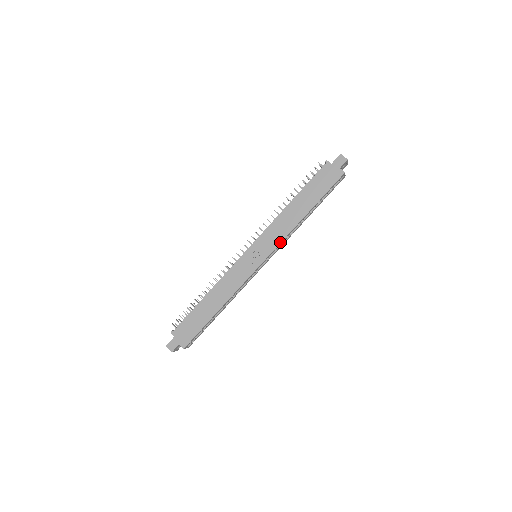
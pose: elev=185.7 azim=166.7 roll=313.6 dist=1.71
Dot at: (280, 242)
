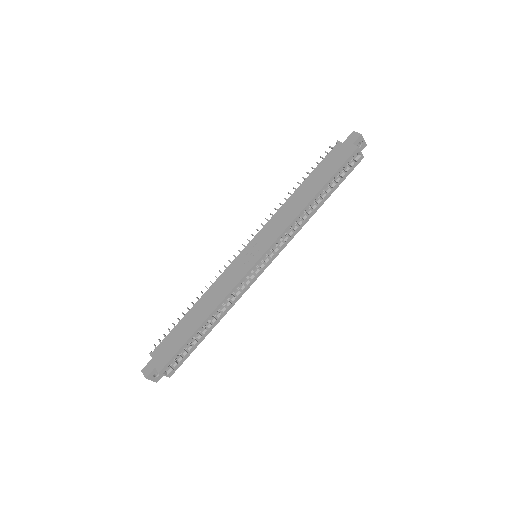
Dot at: (281, 232)
